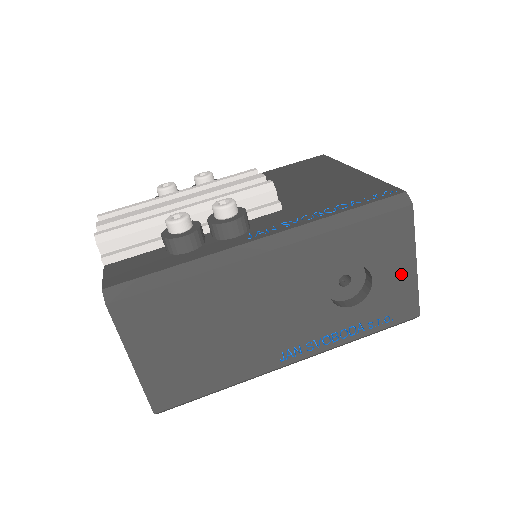
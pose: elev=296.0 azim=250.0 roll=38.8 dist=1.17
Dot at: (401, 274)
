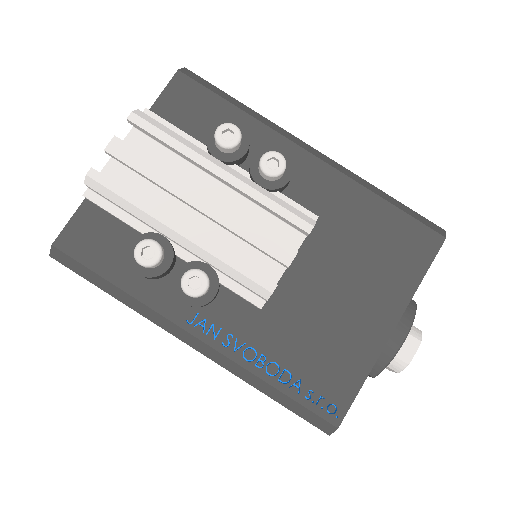
Dot at: occluded
